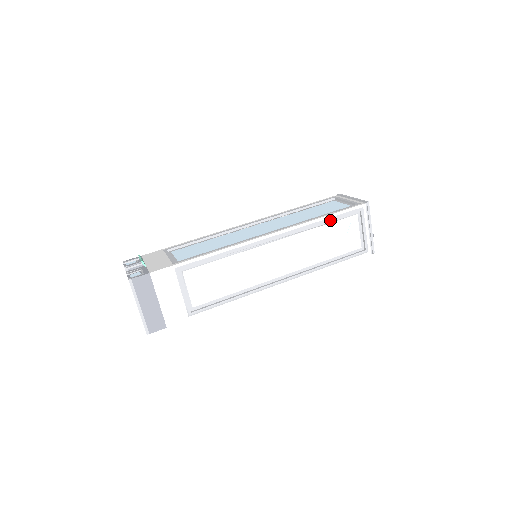
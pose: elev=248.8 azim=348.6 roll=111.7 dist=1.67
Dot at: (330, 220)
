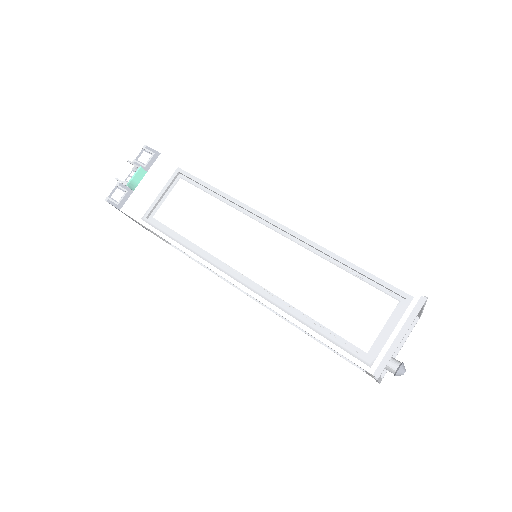
Dot at: (314, 337)
